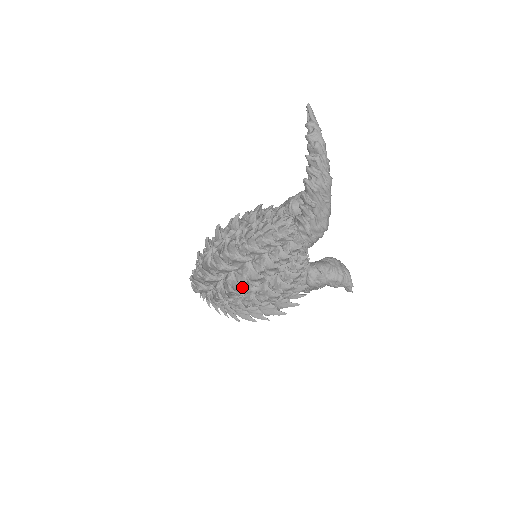
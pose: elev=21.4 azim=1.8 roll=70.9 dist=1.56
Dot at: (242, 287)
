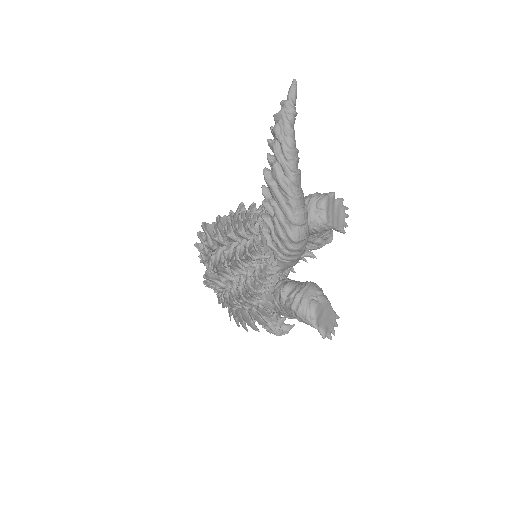
Dot at: (213, 278)
